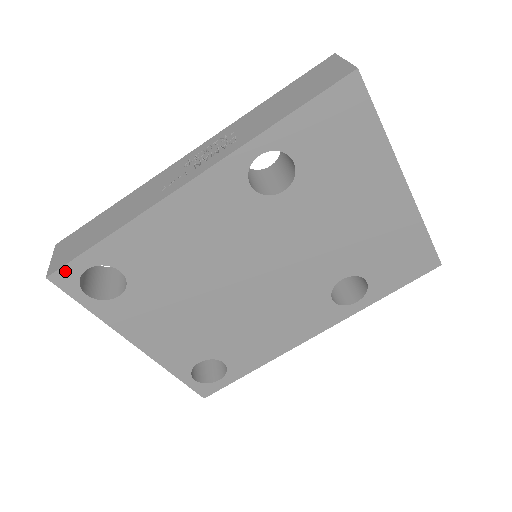
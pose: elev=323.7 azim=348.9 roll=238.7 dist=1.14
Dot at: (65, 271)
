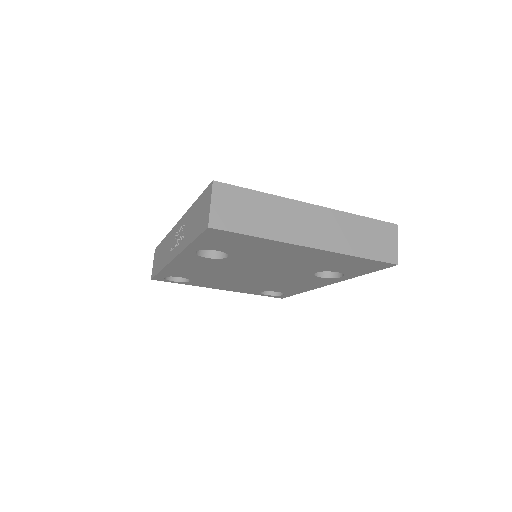
Dot at: (156, 278)
